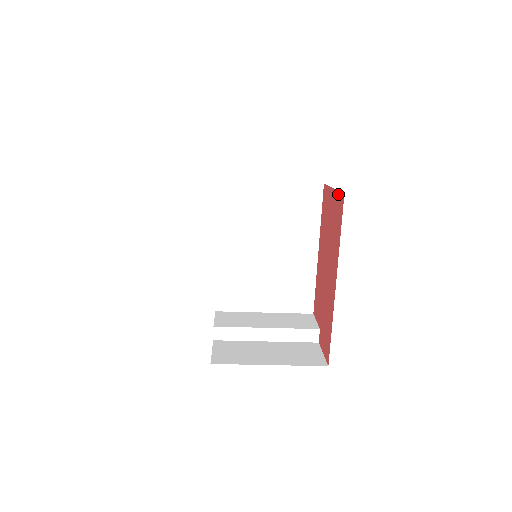
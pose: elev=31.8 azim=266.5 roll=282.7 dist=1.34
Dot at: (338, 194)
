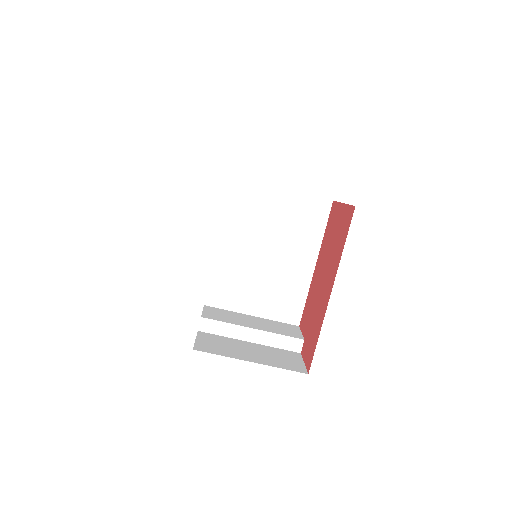
Dot at: (348, 208)
